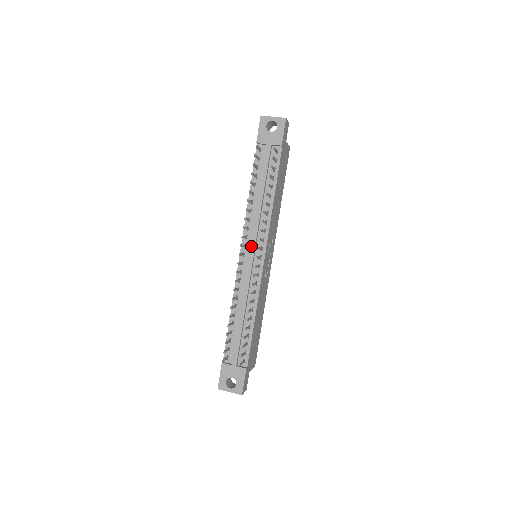
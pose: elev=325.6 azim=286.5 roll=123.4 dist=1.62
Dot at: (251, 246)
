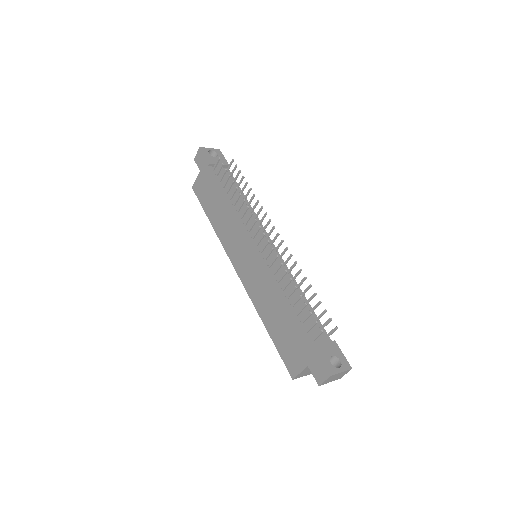
Dot at: (260, 235)
